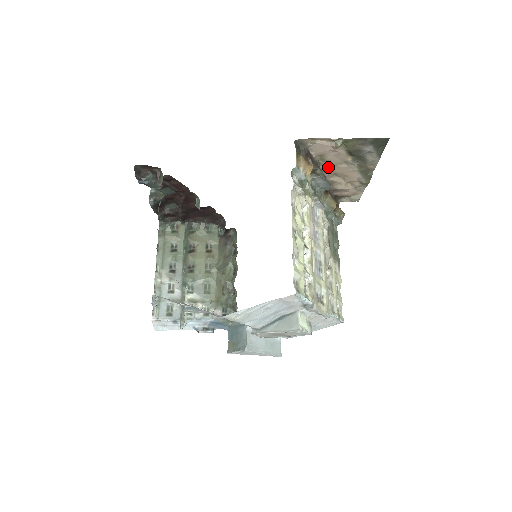
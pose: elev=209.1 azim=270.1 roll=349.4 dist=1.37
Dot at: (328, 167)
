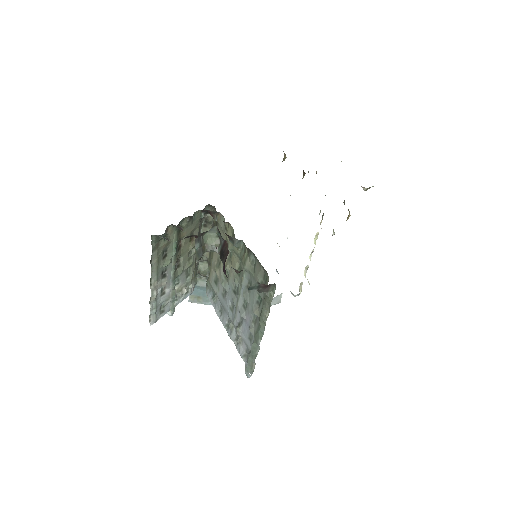
Dot at: occluded
